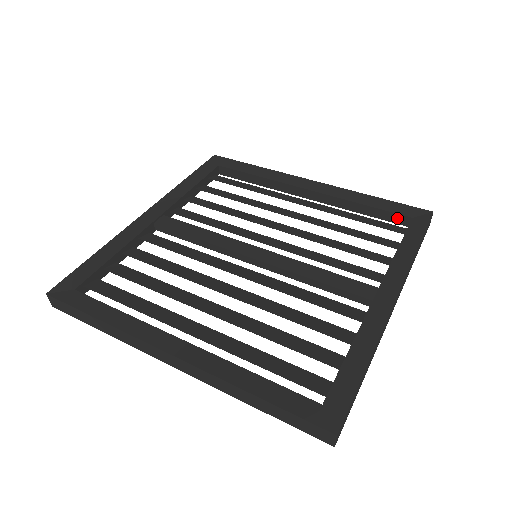
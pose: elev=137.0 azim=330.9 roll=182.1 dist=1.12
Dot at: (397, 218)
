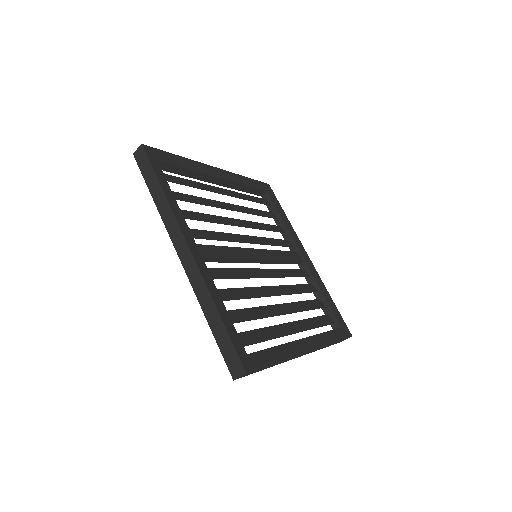
Dot at: (260, 192)
